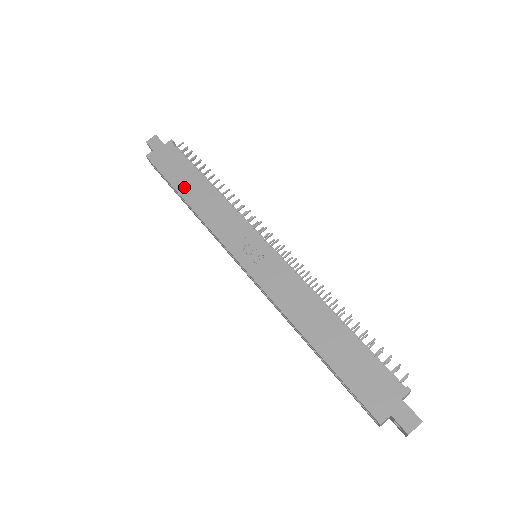
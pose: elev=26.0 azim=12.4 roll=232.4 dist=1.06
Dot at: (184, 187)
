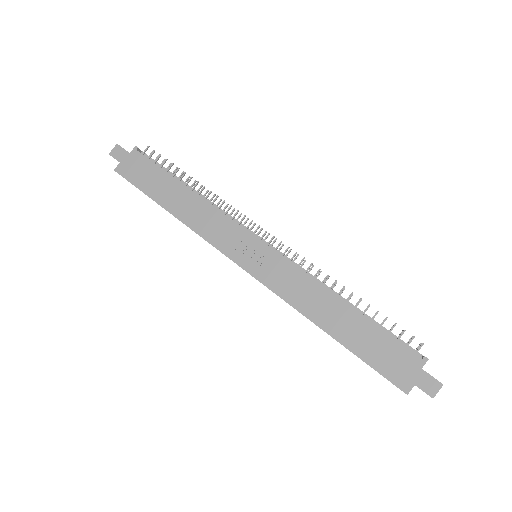
Dot at: (165, 198)
